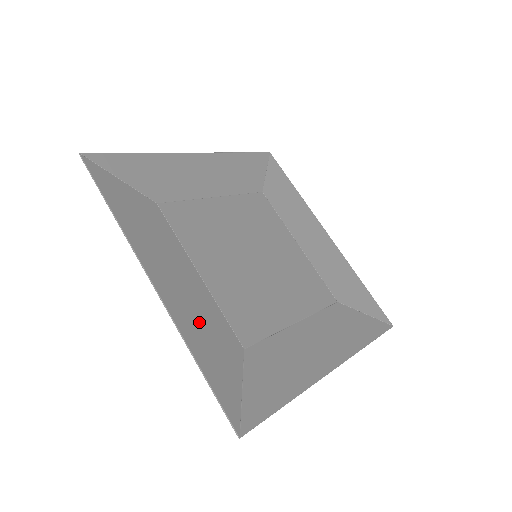
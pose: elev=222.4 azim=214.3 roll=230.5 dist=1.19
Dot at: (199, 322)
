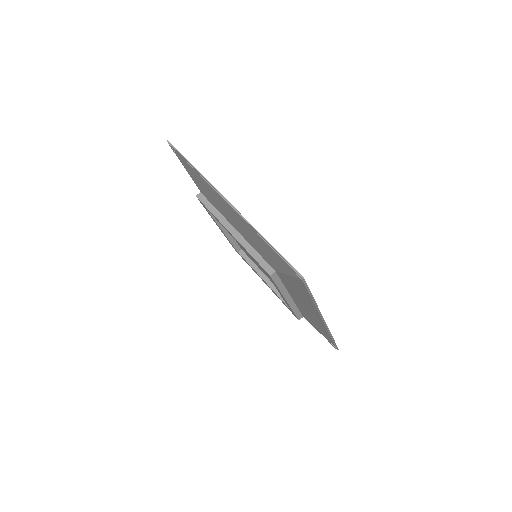
Dot at: occluded
